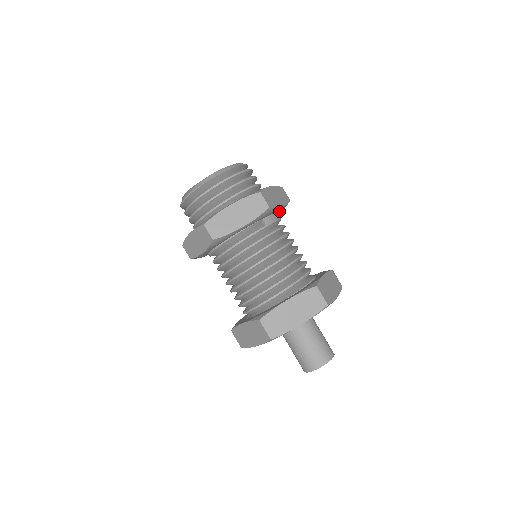
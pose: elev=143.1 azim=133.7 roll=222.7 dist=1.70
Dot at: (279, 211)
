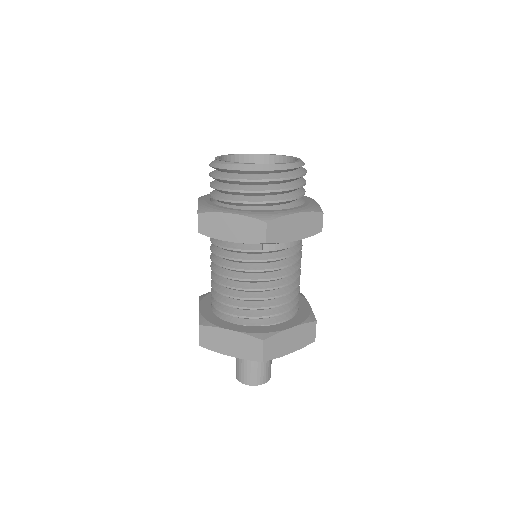
Dot at: occluded
